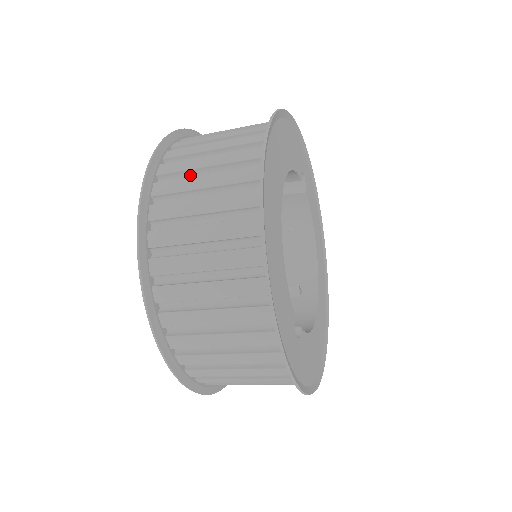
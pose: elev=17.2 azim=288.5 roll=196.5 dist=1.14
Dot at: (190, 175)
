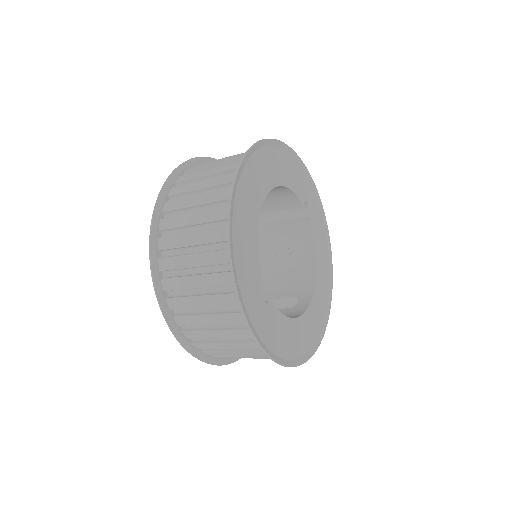
Dot at: occluded
